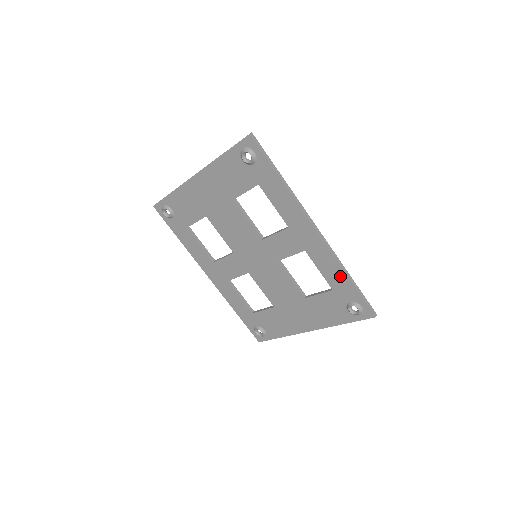
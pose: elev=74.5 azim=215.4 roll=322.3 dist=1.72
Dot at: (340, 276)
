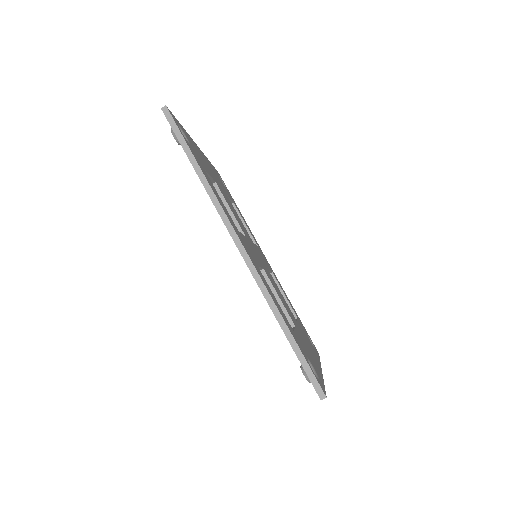
Dot at: occluded
